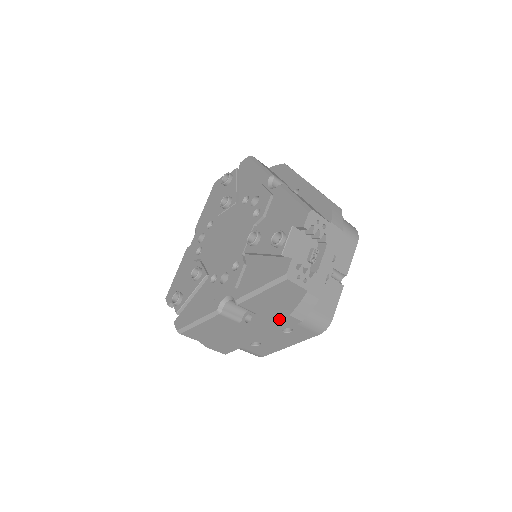
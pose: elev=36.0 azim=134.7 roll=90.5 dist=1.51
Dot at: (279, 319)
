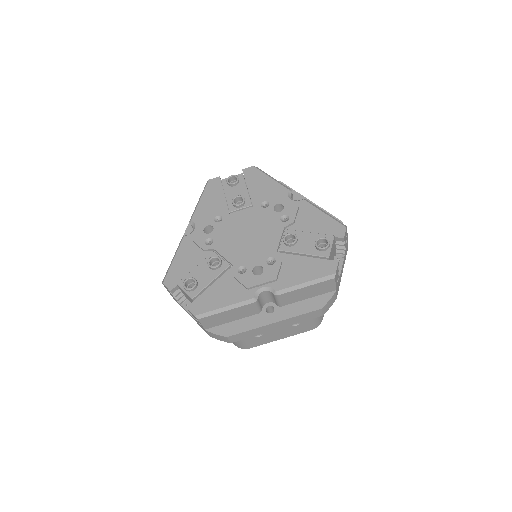
Dot at: (310, 311)
